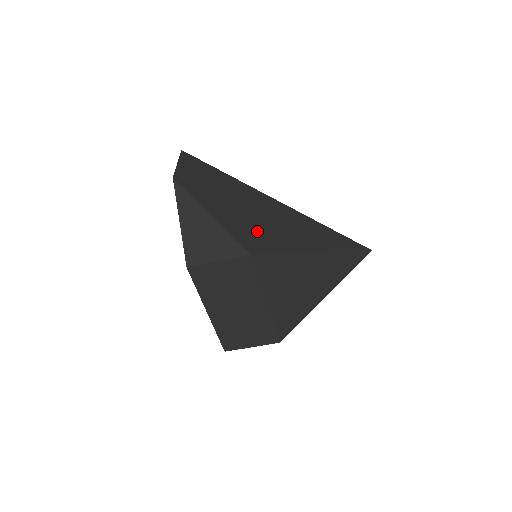
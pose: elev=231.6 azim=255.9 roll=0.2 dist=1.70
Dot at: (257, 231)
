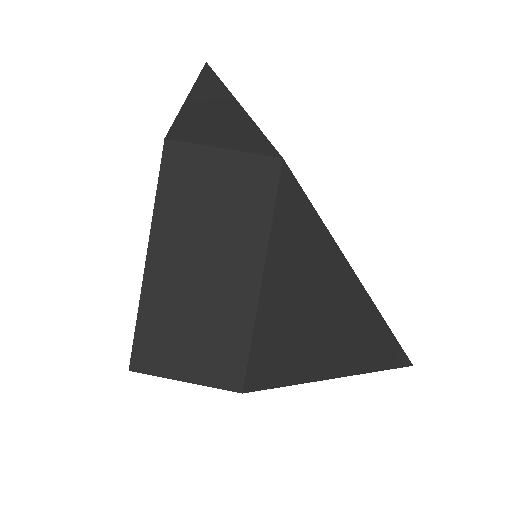
Dot at: occluded
